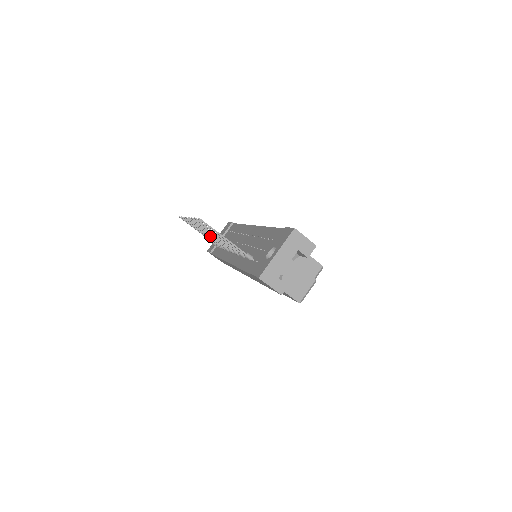
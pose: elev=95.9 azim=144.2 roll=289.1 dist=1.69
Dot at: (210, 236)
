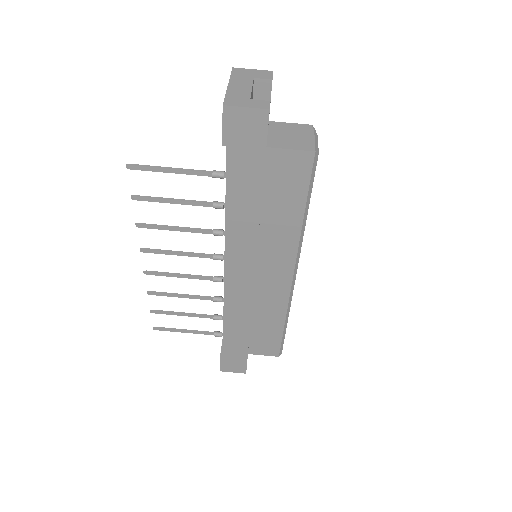
Dot at: (187, 277)
